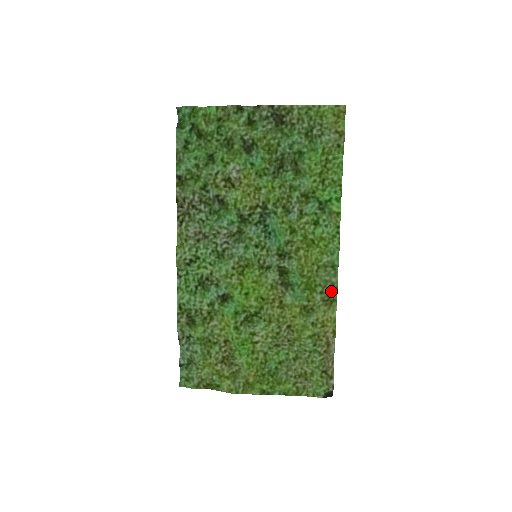
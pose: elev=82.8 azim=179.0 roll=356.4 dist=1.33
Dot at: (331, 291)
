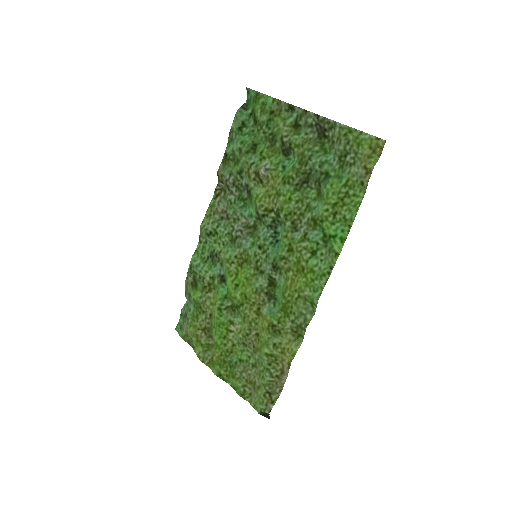
Dot at: (301, 325)
